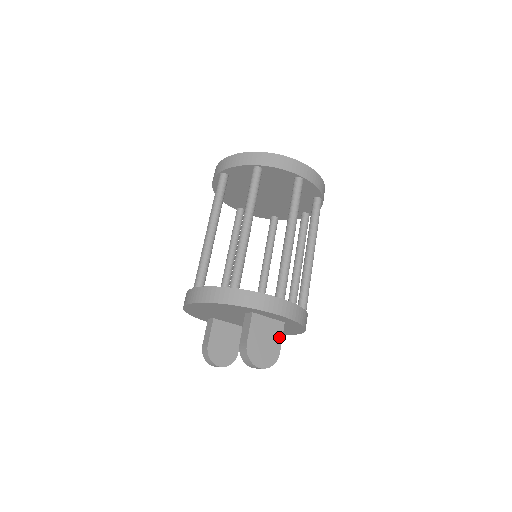
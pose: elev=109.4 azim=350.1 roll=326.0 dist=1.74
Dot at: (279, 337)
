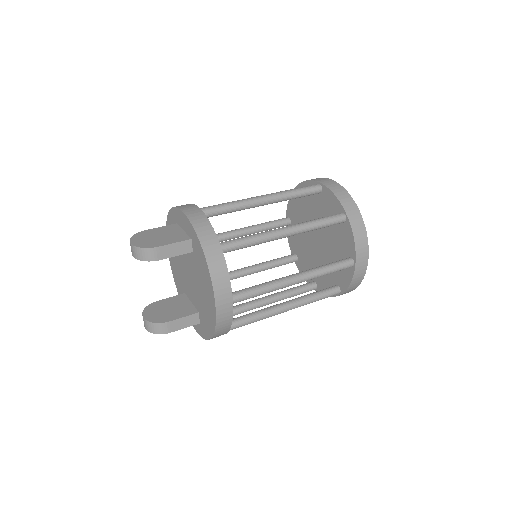
Dot at: (173, 241)
